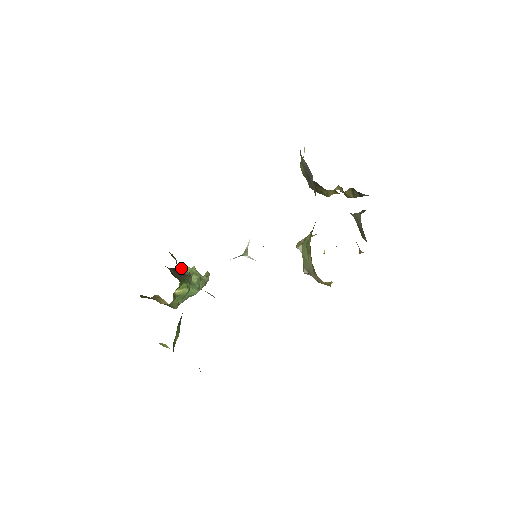
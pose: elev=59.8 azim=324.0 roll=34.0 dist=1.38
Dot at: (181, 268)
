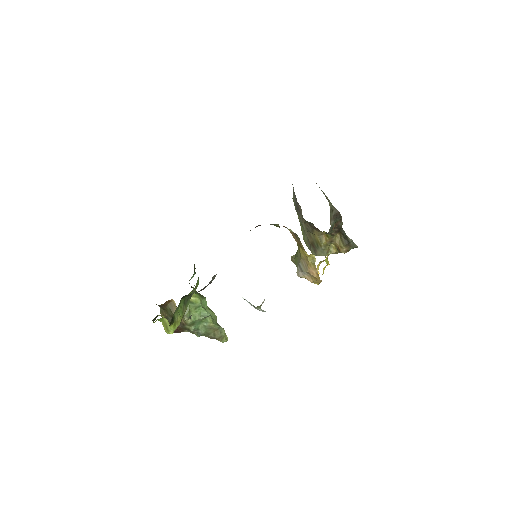
Dot at: occluded
